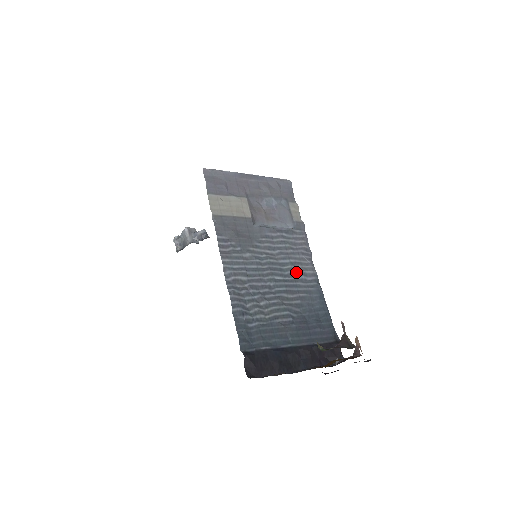
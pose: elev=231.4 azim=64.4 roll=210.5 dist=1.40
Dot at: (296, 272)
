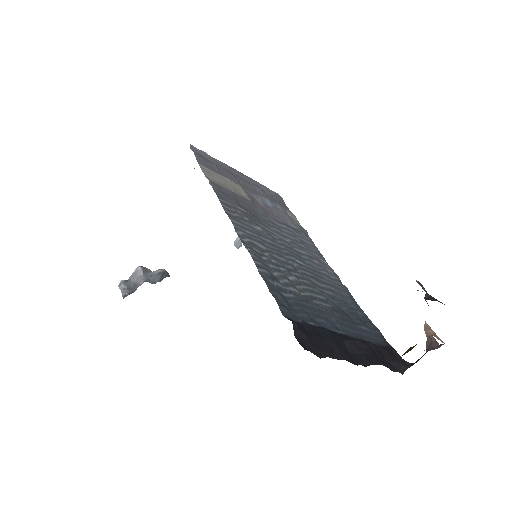
Dot at: (316, 266)
